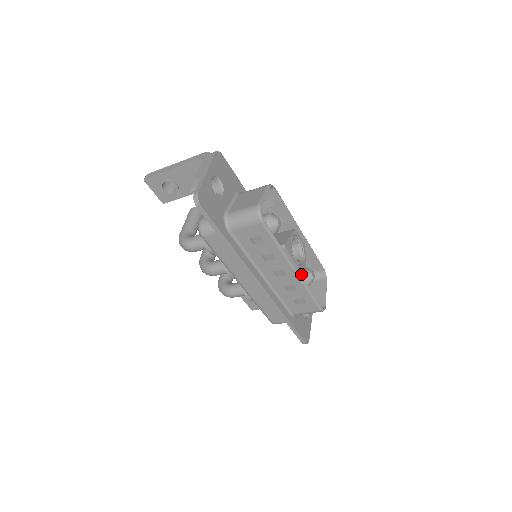
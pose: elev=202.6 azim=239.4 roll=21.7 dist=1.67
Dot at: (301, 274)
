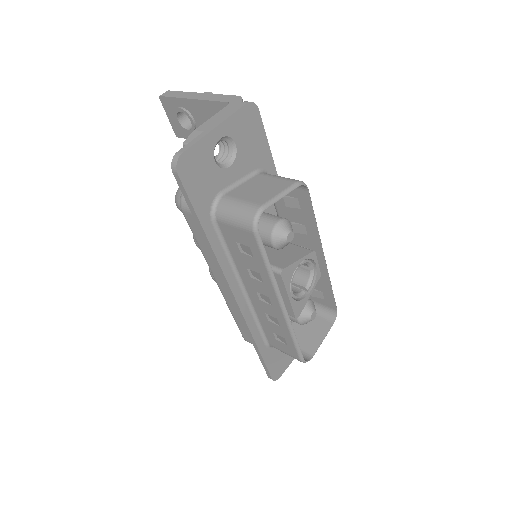
Dot at: (292, 312)
